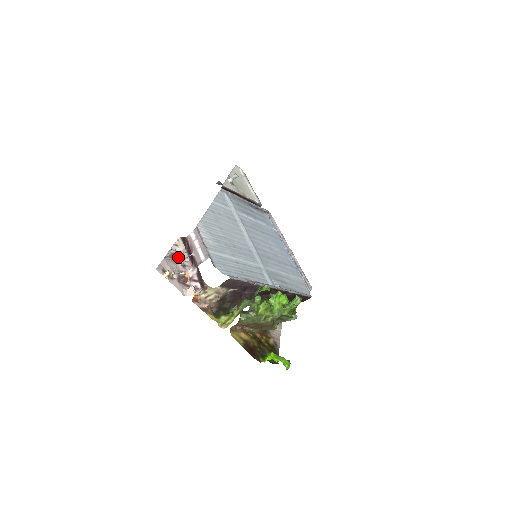
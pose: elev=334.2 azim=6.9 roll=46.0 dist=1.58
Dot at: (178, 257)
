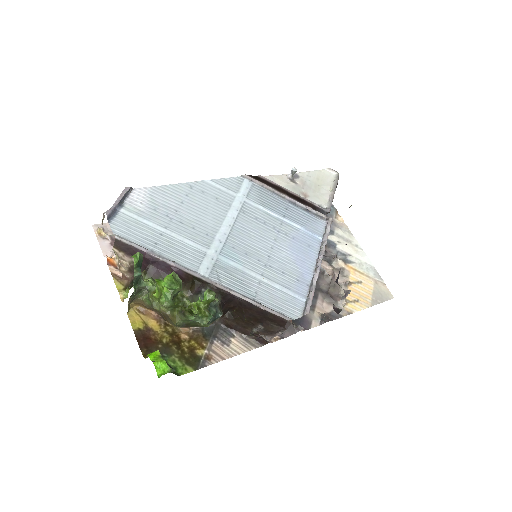
Dot at: occluded
